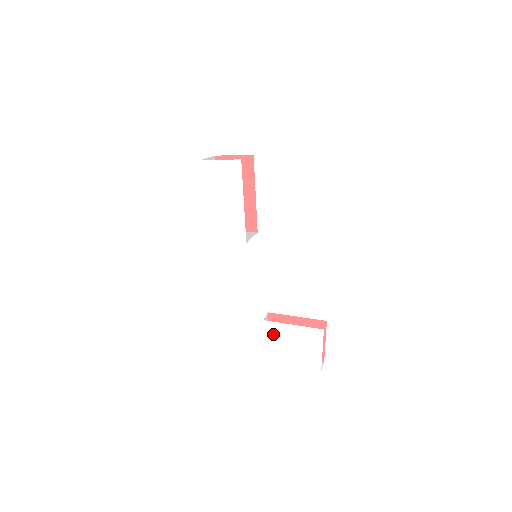
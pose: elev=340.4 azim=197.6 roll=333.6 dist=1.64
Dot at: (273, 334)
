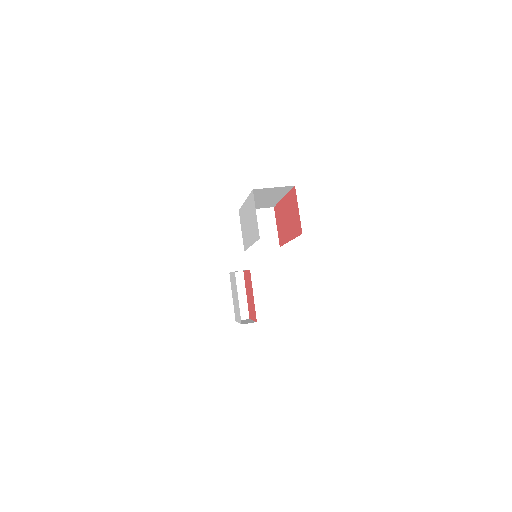
Dot at: (234, 281)
